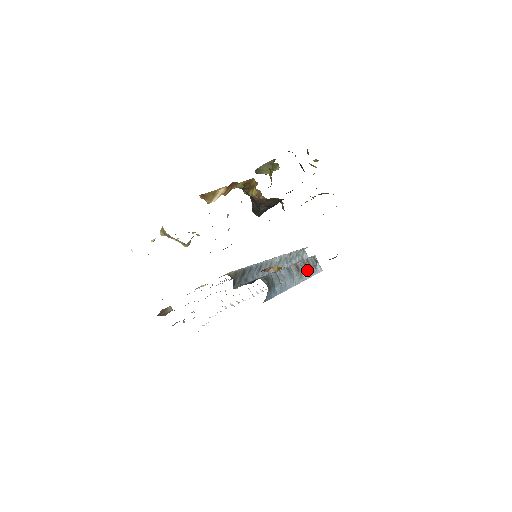
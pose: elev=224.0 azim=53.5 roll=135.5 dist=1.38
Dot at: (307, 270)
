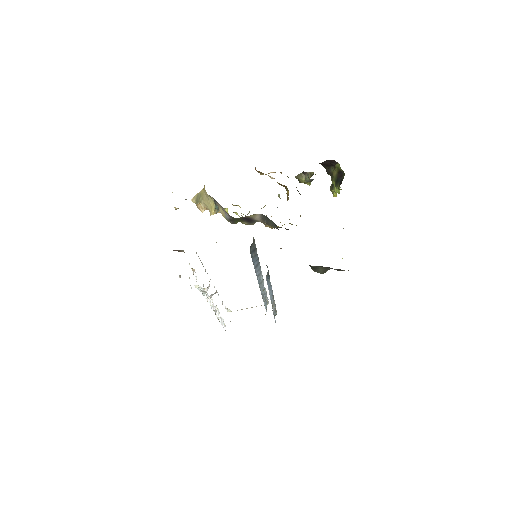
Dot at: (274, 307)
